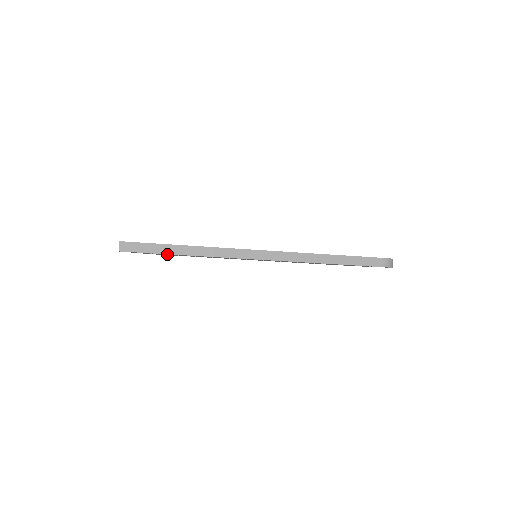
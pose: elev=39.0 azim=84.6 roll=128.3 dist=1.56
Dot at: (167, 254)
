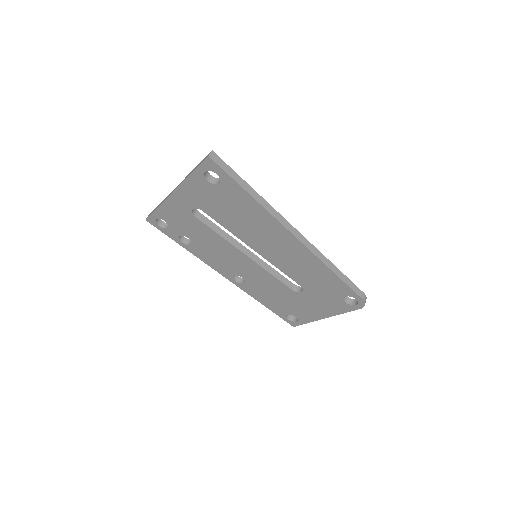
Dot at: (225, 192)
